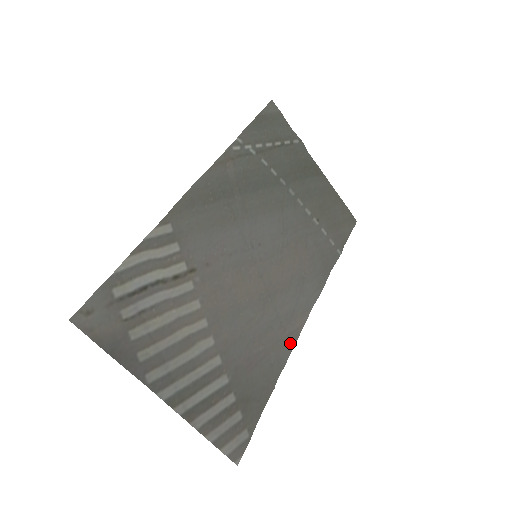
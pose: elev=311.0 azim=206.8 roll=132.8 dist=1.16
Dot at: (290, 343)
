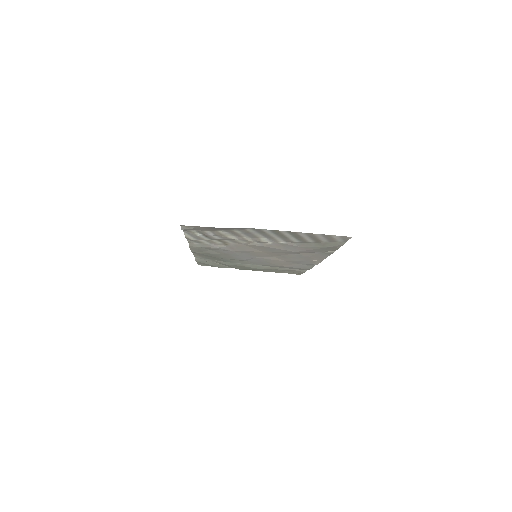
Dot at: (321, 258)
